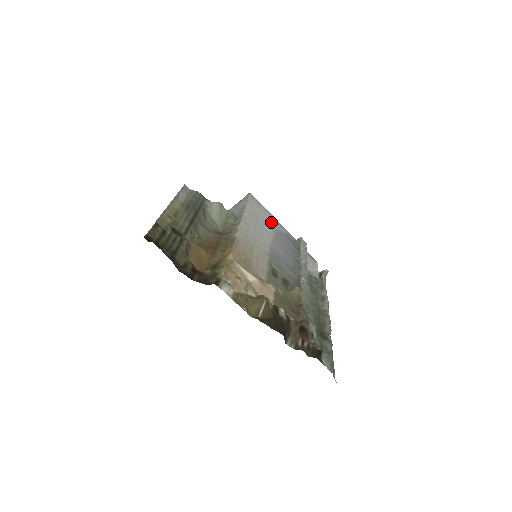
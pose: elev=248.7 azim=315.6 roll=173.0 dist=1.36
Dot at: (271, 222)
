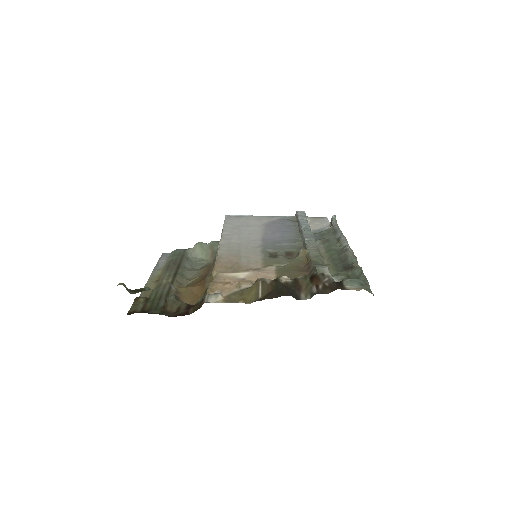
Dot at: (257, 221)
